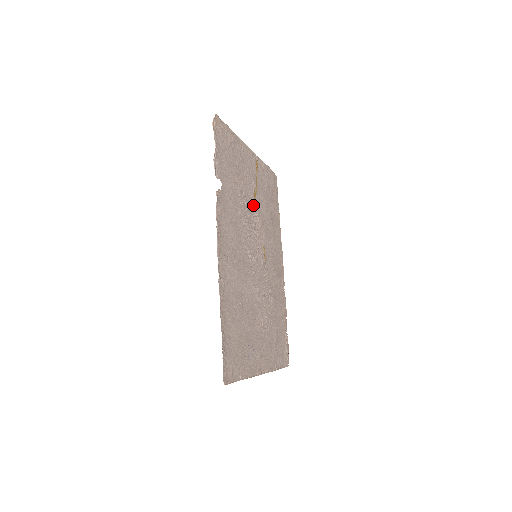
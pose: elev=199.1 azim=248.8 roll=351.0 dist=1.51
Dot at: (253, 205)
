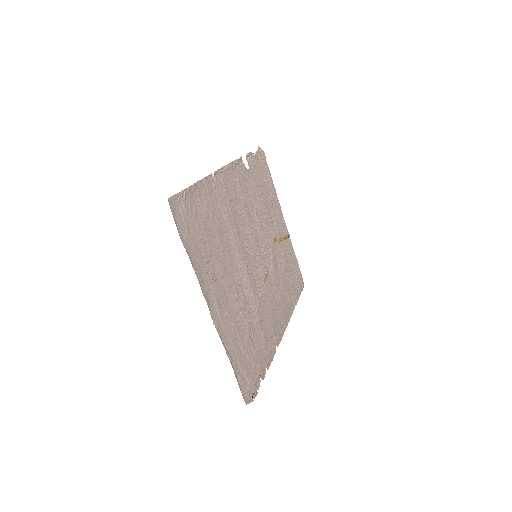
Dot at: (271, 238)
